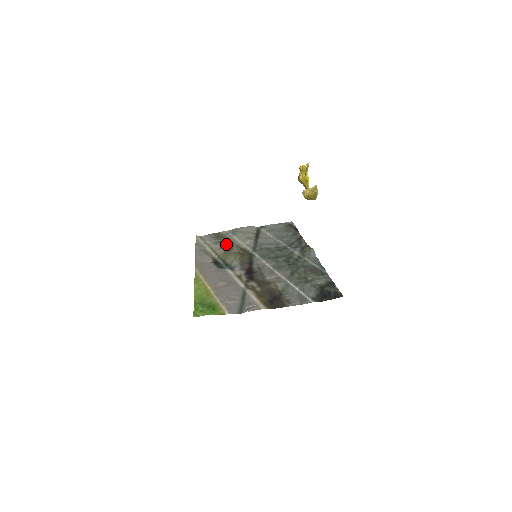
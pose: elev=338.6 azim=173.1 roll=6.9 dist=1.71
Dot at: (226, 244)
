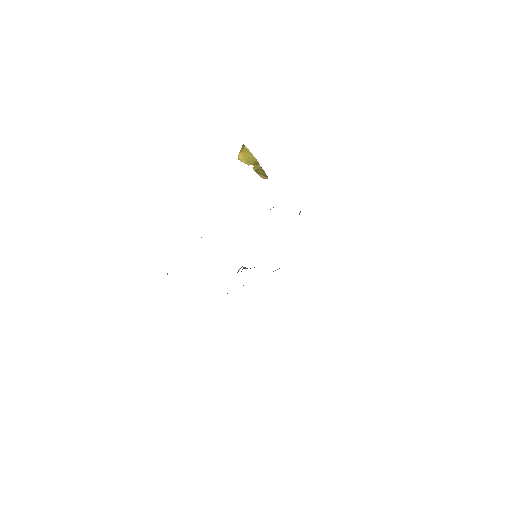
Dot at: occluded
